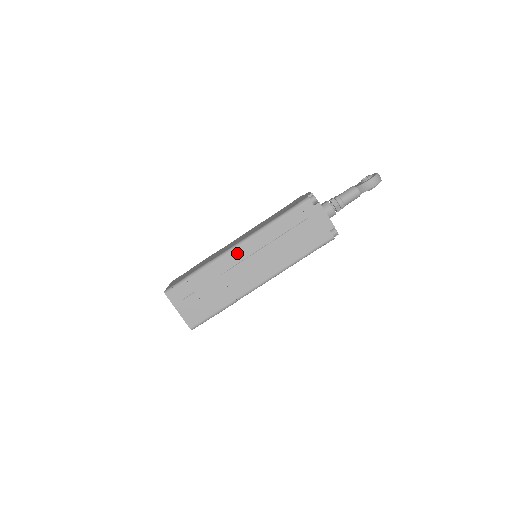
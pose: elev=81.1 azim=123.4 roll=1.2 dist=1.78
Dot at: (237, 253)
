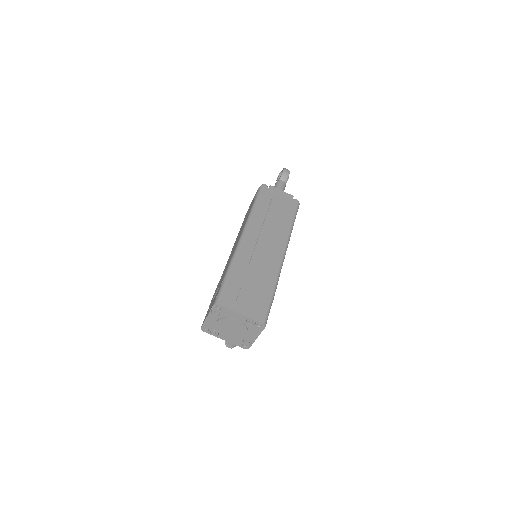
Dot at: (247, 241)
